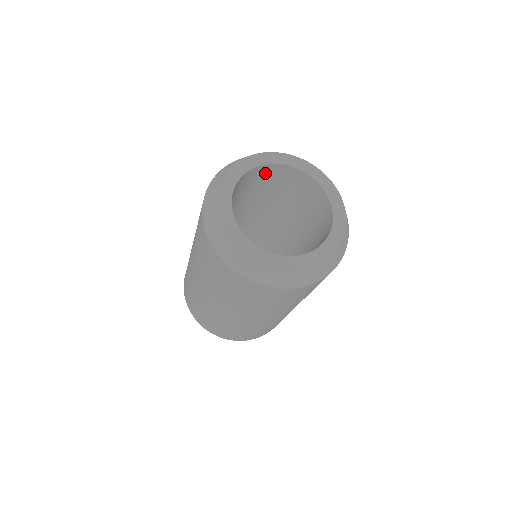
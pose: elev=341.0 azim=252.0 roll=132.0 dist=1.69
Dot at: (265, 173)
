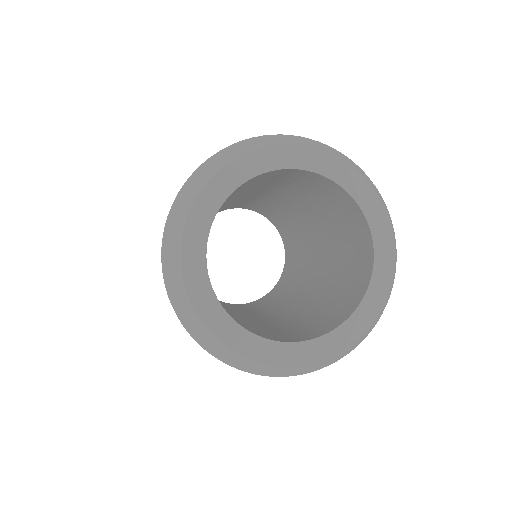
Dot at: (281, 173)
